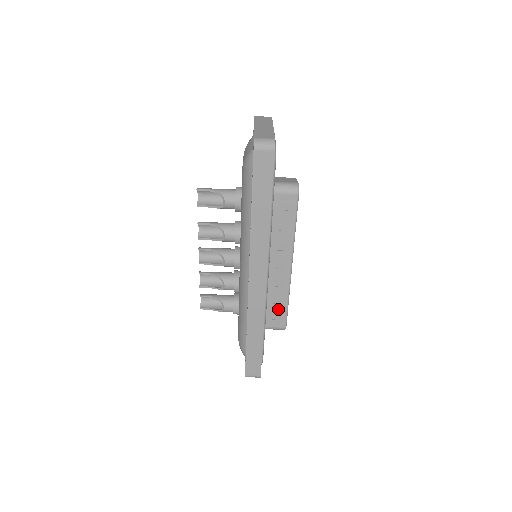
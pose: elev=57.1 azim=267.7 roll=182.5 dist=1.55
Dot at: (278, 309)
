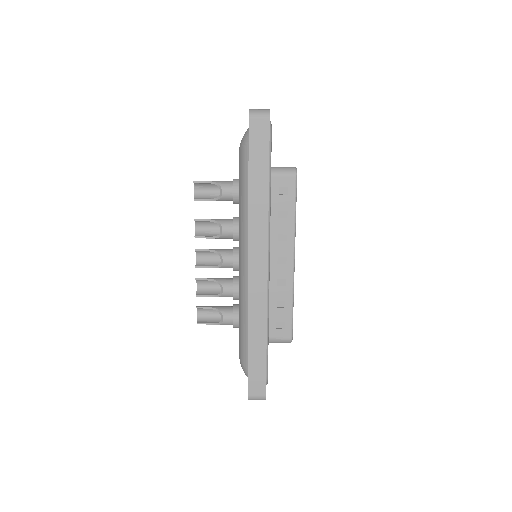
Dot at: (282, 314)
